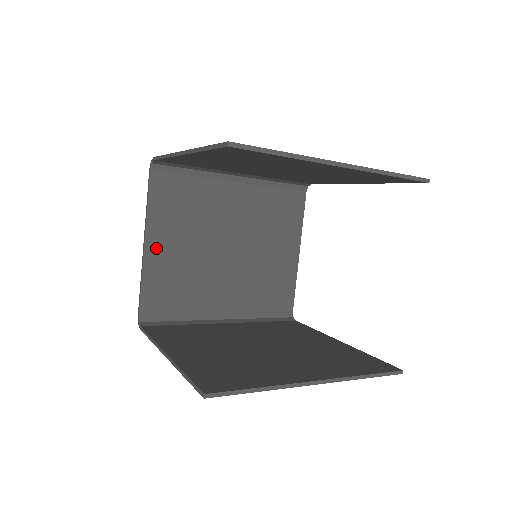
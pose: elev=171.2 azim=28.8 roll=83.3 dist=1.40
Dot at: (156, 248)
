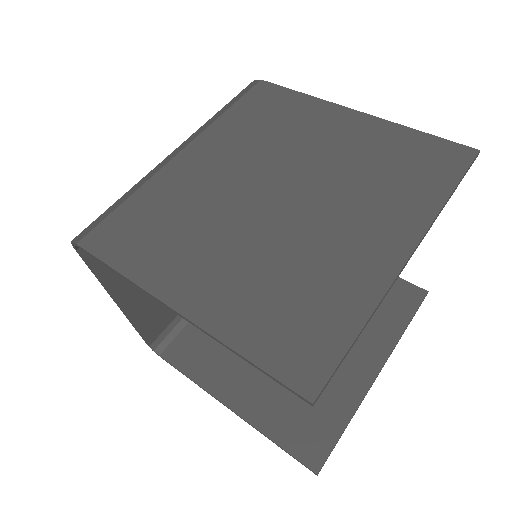
Dot at: (132, 297)
